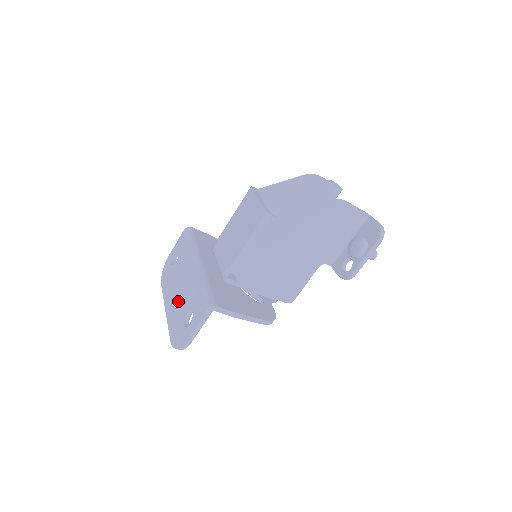
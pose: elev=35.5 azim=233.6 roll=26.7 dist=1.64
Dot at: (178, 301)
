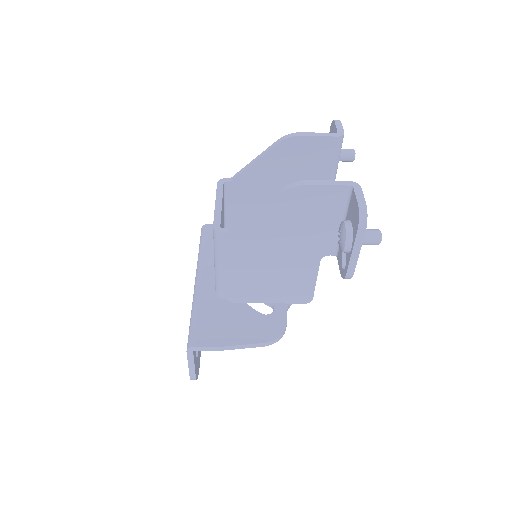
Dot at: occluded
